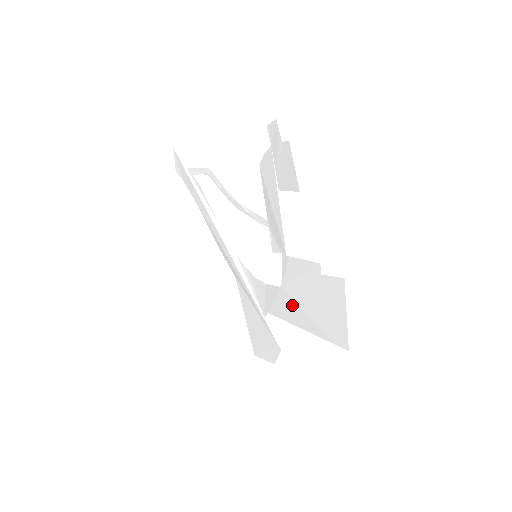
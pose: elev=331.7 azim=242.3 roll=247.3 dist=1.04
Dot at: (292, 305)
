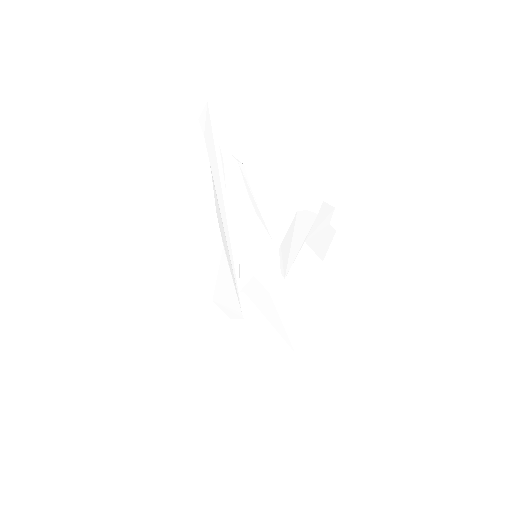
Dot at: (272, 308)
